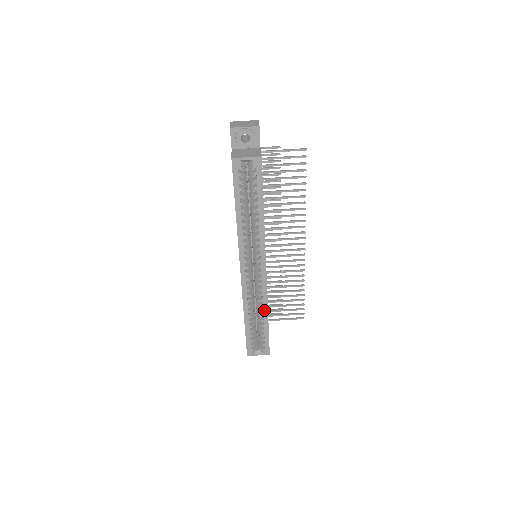
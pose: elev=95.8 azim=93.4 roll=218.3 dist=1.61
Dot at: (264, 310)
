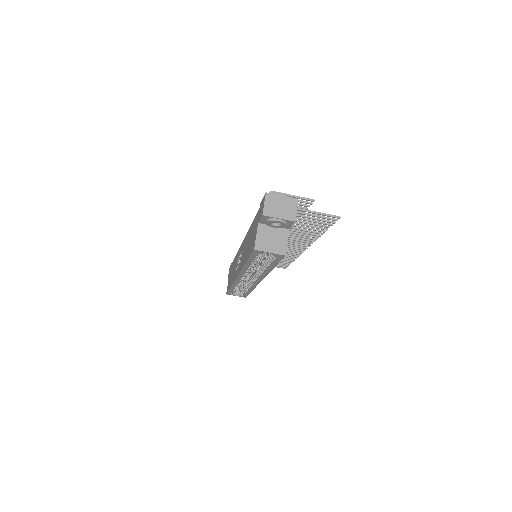
Dot at: (250, 289)
